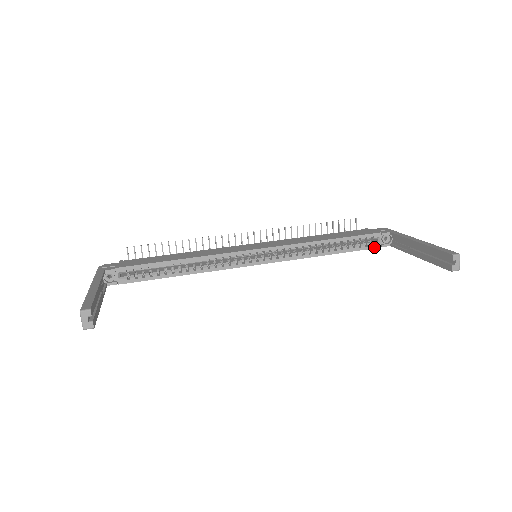
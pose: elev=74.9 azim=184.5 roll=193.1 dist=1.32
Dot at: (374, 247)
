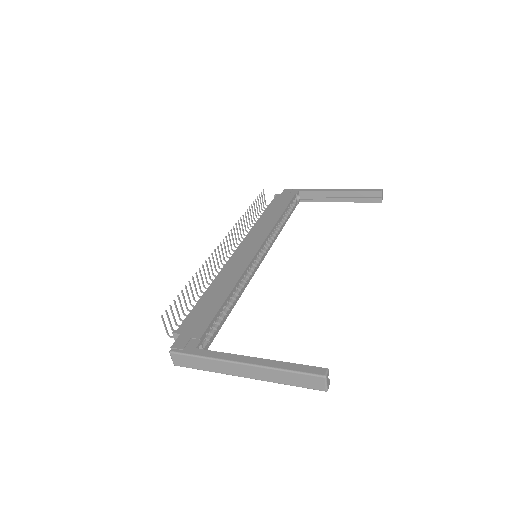
Dot at: (295, 207)
